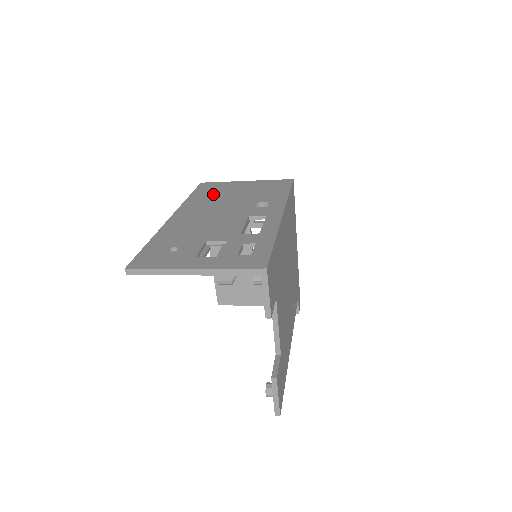
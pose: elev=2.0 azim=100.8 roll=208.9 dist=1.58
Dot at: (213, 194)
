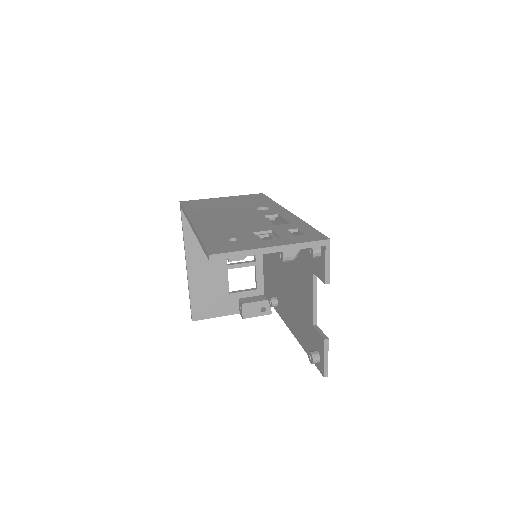
Dot at: (206, 207)
